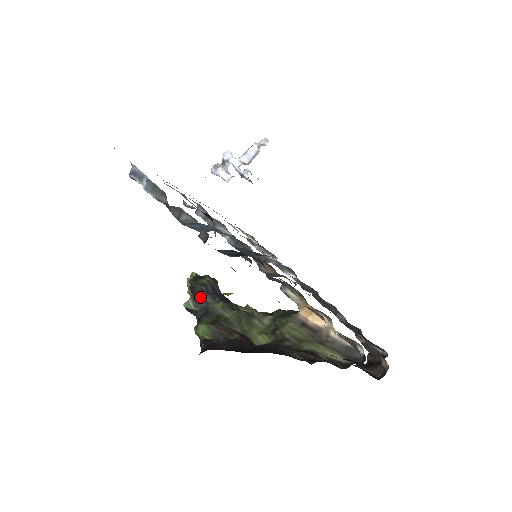
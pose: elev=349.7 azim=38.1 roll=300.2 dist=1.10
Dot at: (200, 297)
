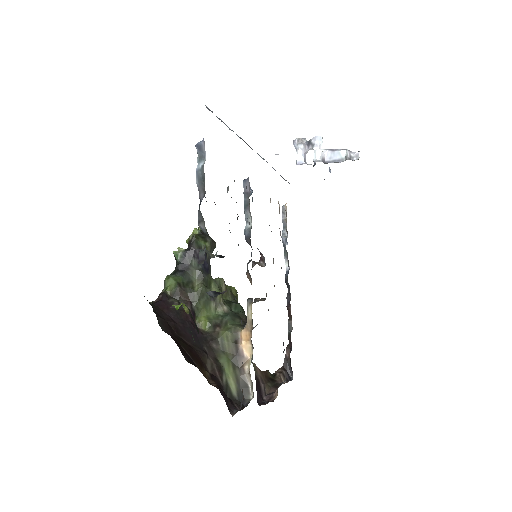
Dot at: (189, 256)
